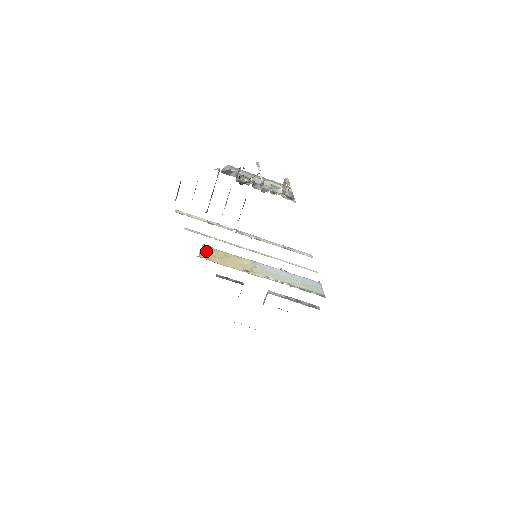
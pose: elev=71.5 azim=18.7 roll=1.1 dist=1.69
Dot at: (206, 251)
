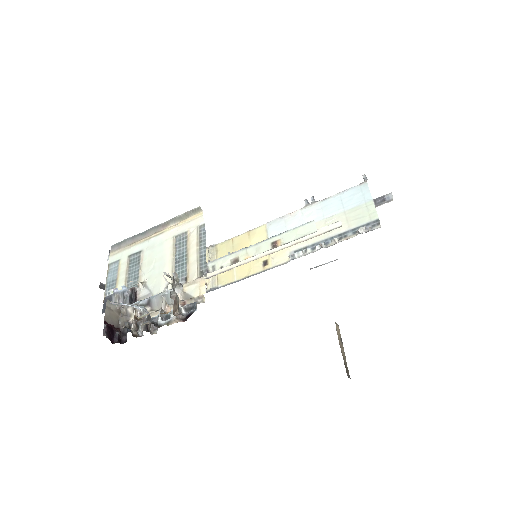
Dot at: occluded
